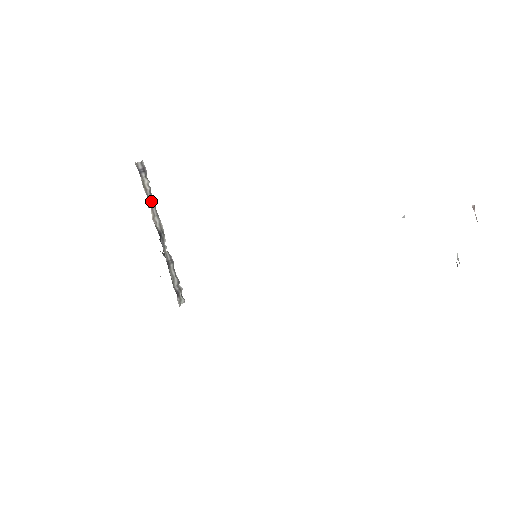
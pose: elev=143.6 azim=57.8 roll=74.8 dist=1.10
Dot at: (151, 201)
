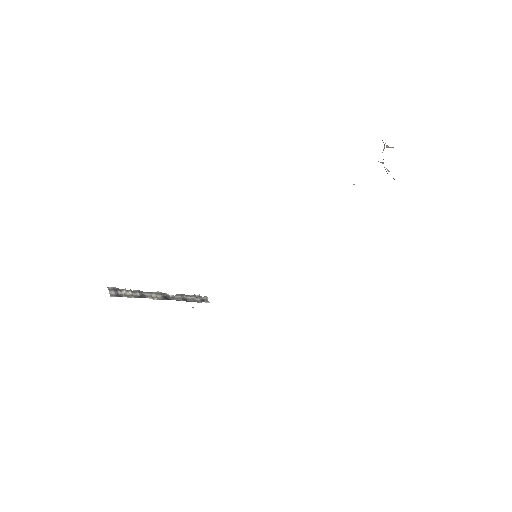
Dot at: (140, 294)
